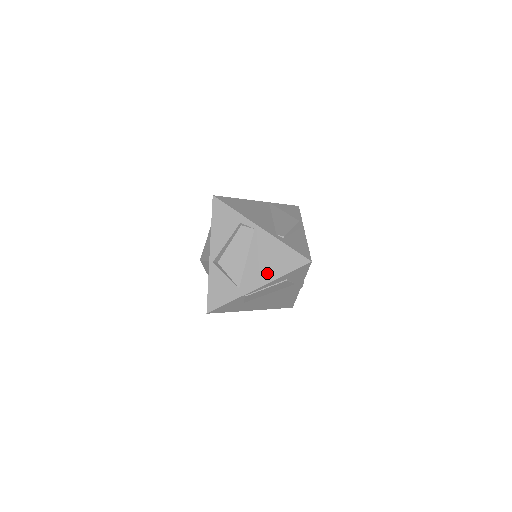
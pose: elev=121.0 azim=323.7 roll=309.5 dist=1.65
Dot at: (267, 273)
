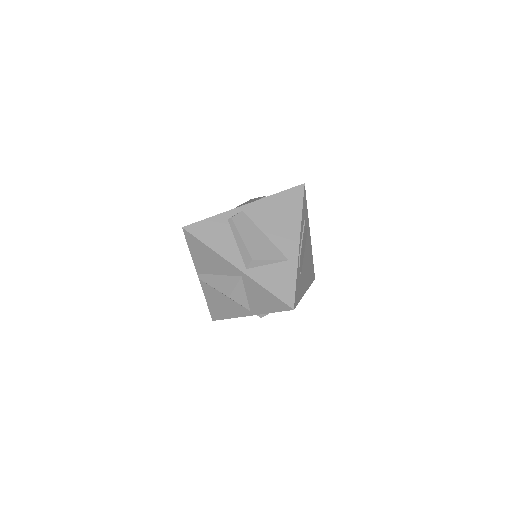
Dot at: (290, 225)
